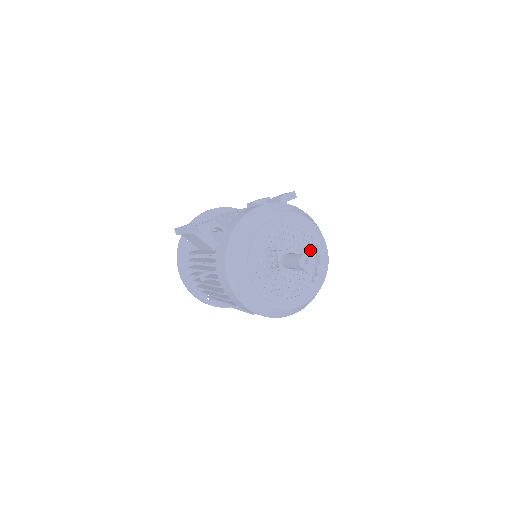
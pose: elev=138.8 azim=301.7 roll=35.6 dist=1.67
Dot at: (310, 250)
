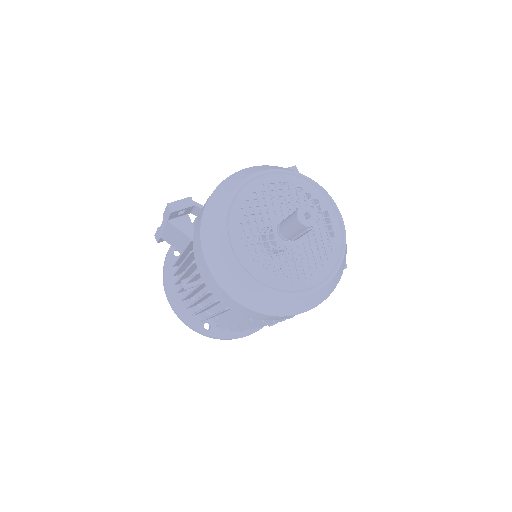
Dot at: occluded
